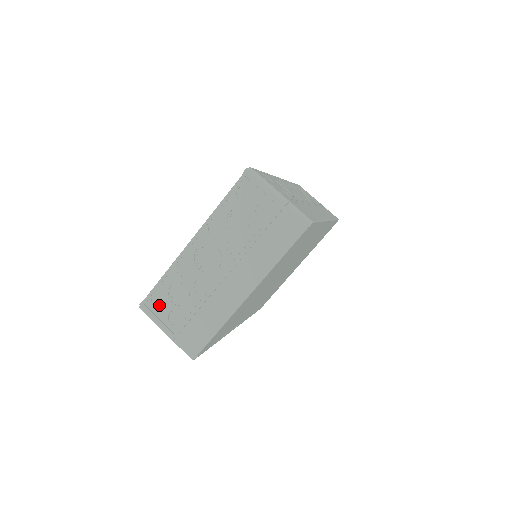
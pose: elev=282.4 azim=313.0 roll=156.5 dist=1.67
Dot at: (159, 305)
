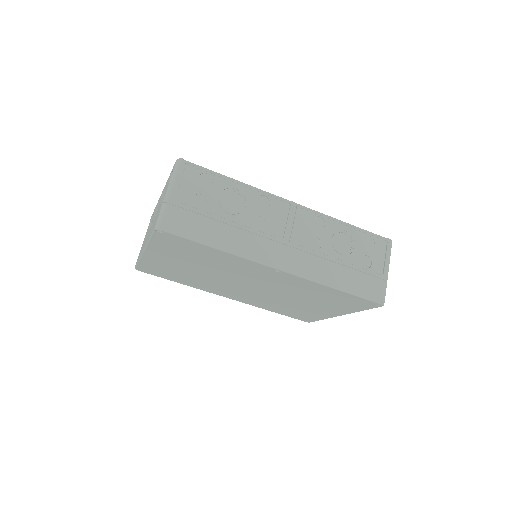
Dot at: occluded
